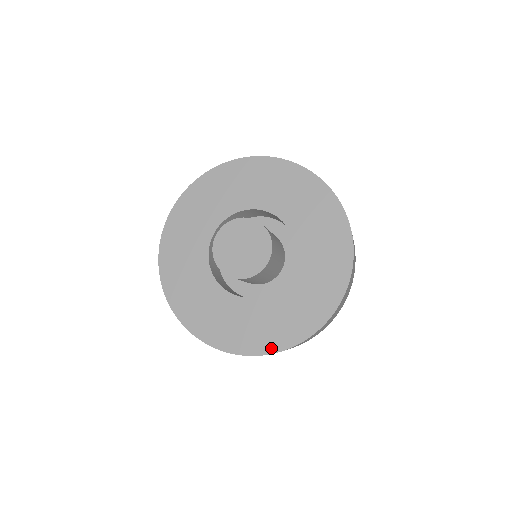
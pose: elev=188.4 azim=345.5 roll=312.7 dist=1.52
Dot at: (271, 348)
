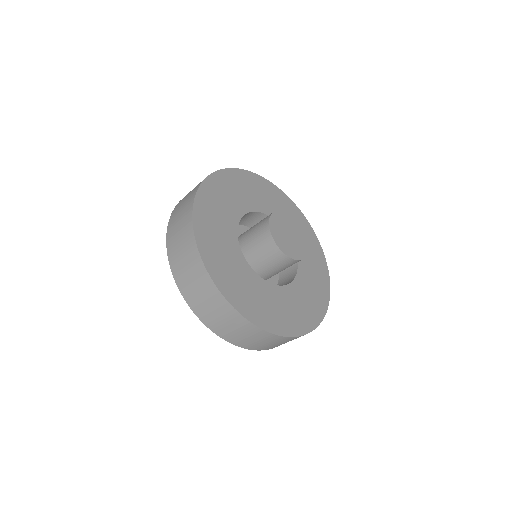
Dot at: (278, 330)
